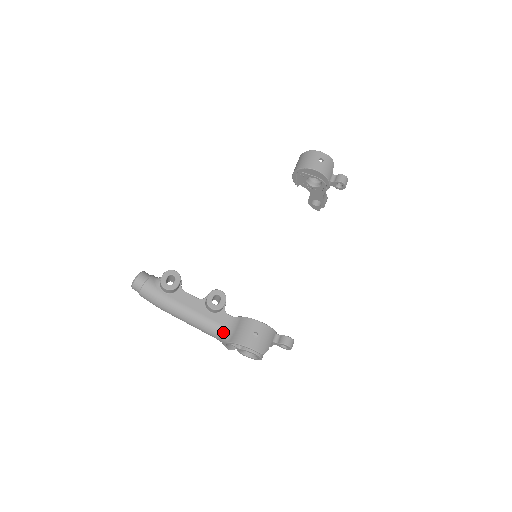
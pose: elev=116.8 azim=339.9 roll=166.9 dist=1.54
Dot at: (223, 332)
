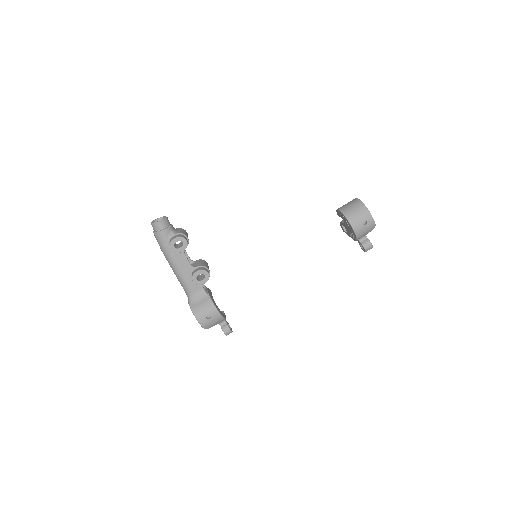
Dot at: (191, 296)
